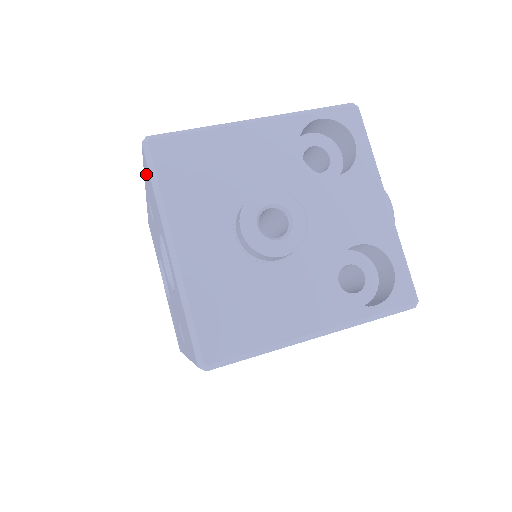
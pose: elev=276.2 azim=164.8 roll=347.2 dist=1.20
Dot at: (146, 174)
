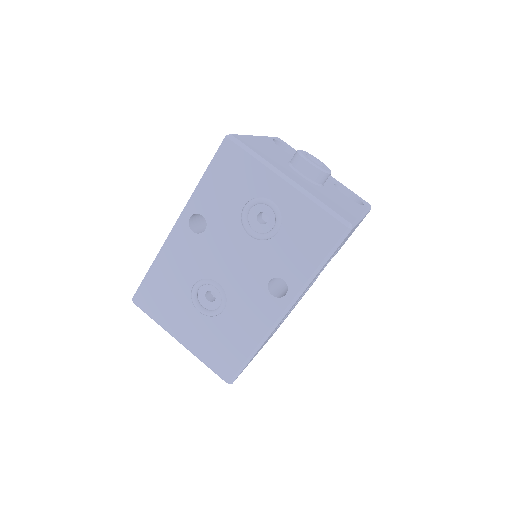
Dot at: (220, 170)
